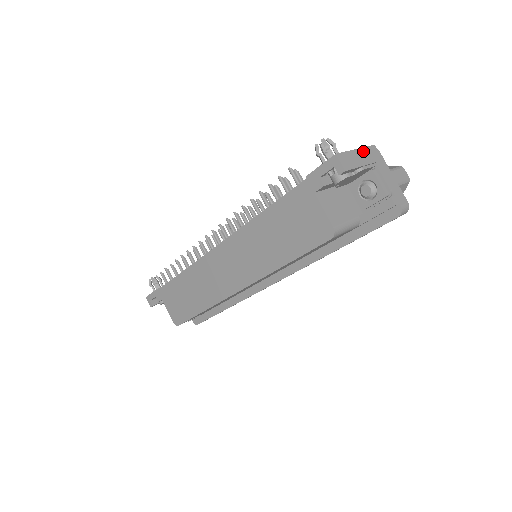
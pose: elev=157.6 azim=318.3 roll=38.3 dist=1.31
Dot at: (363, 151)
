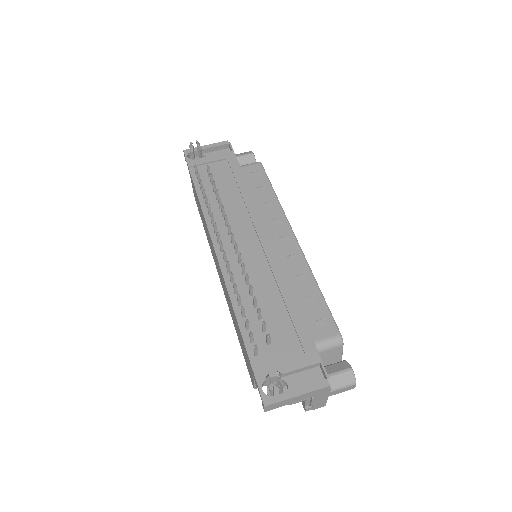
Dot at: (306, 394)
